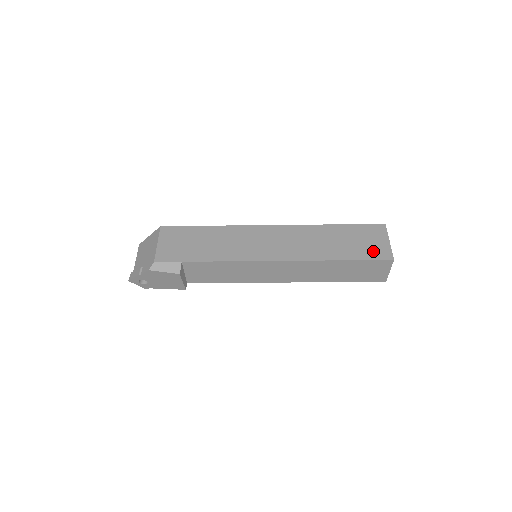
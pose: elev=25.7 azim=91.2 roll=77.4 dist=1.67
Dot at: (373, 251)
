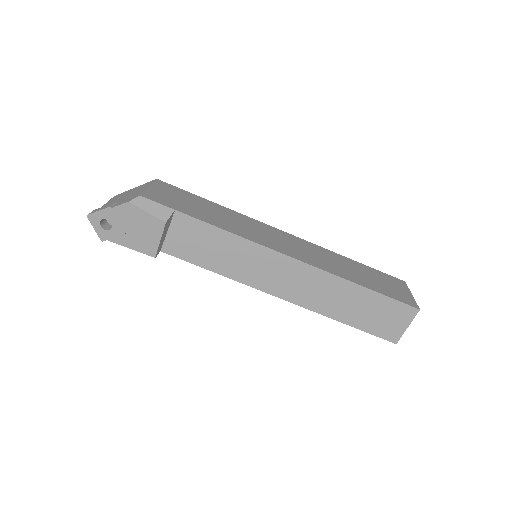
Dot at: (396, 294)
